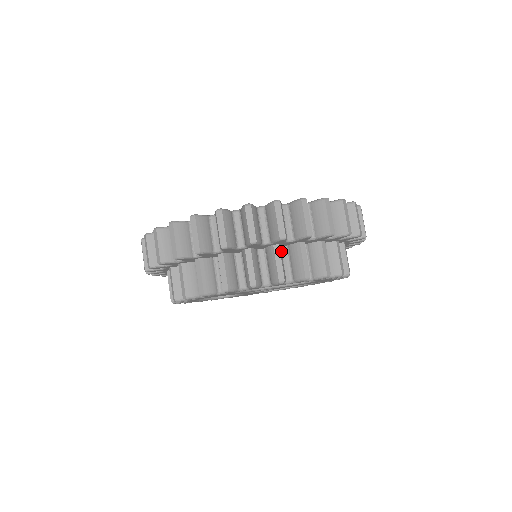
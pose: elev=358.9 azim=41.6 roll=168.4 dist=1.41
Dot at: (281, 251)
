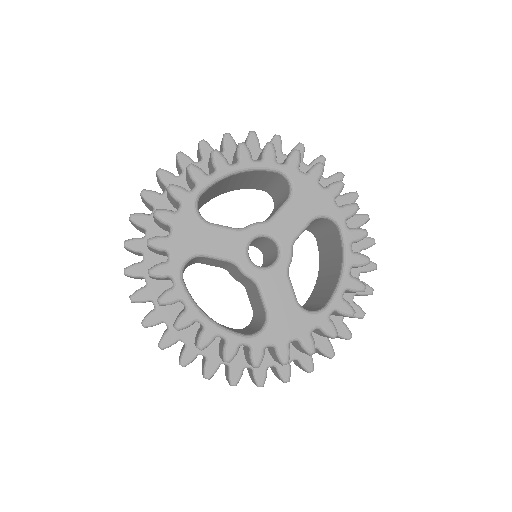
Dot at: occluded
